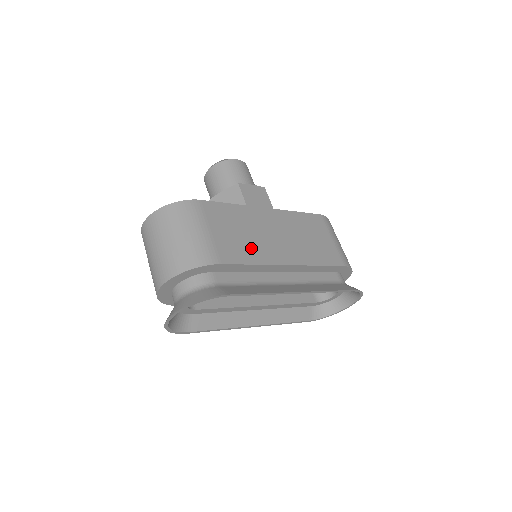
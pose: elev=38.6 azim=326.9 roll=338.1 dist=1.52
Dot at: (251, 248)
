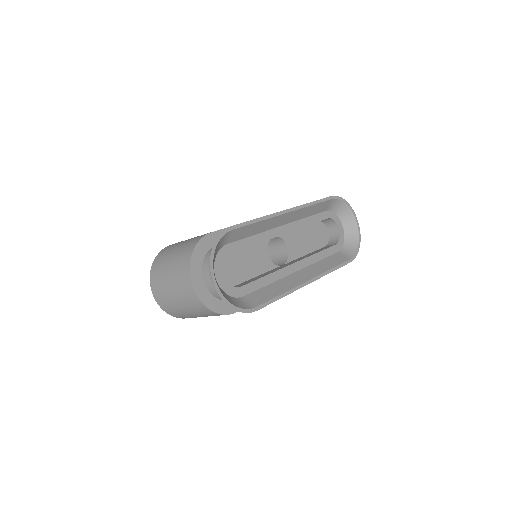
Dot at: occluded
